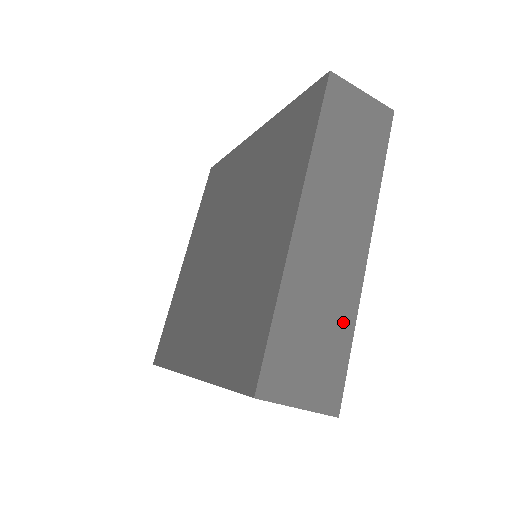
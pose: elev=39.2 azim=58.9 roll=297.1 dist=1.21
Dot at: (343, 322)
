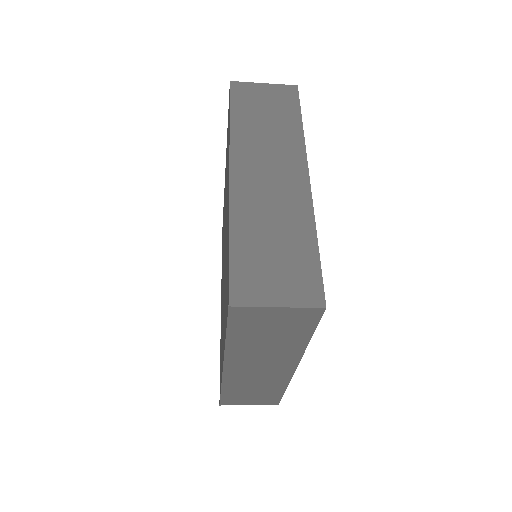
Dot at: (276, 388)
